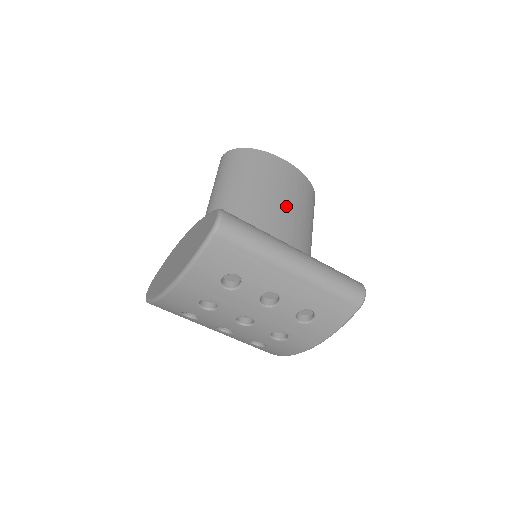
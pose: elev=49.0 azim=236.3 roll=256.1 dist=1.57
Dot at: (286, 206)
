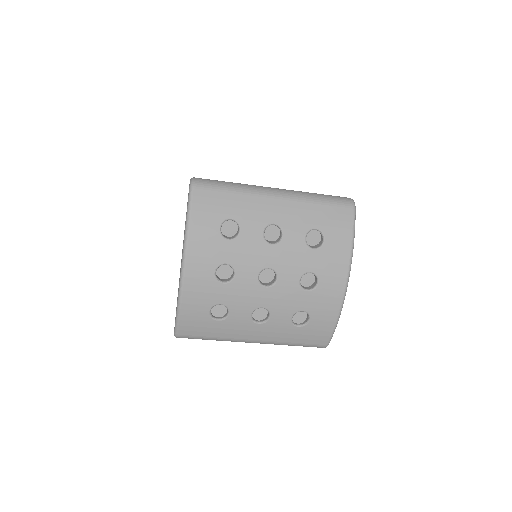
Dot at: occluded
